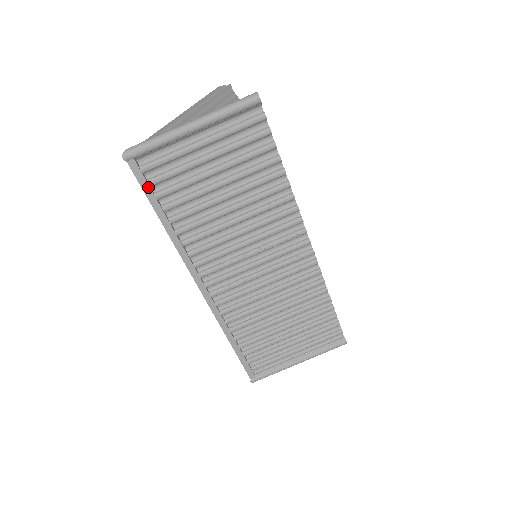
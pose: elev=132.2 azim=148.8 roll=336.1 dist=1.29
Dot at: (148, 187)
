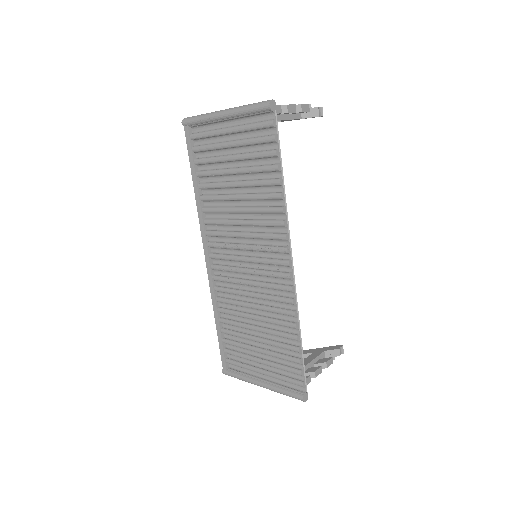
Dot at: (191, 151)
